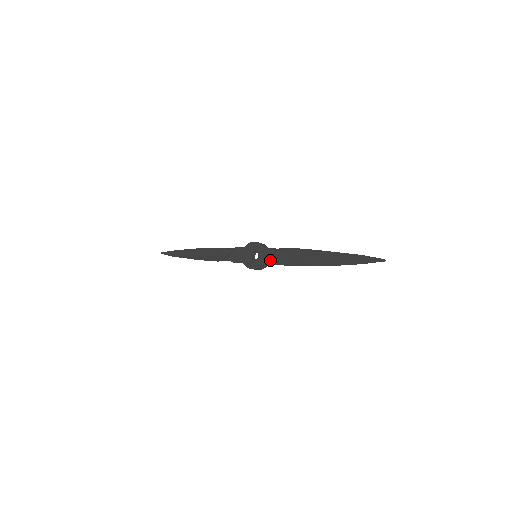
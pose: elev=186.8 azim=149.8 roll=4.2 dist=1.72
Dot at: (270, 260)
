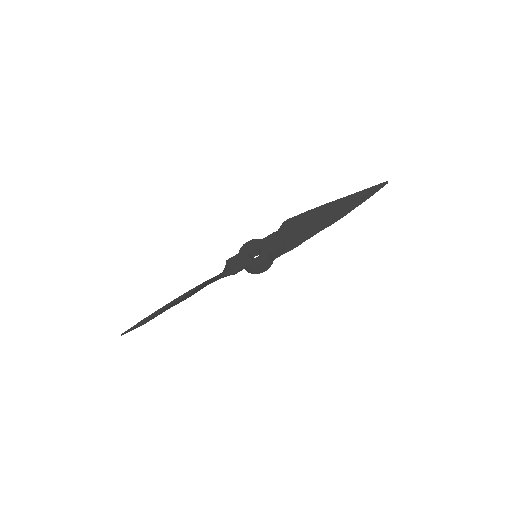
Dot at: (277, 243)
